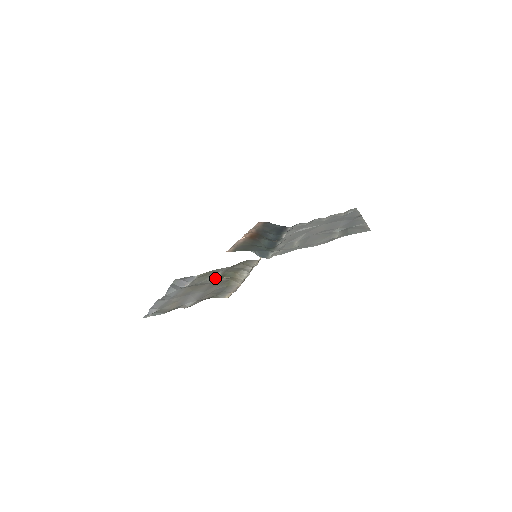
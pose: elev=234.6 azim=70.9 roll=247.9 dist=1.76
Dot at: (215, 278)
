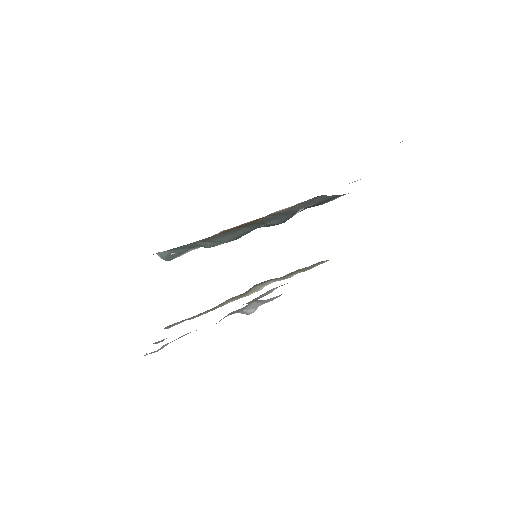
Dot at: (263, 296)
